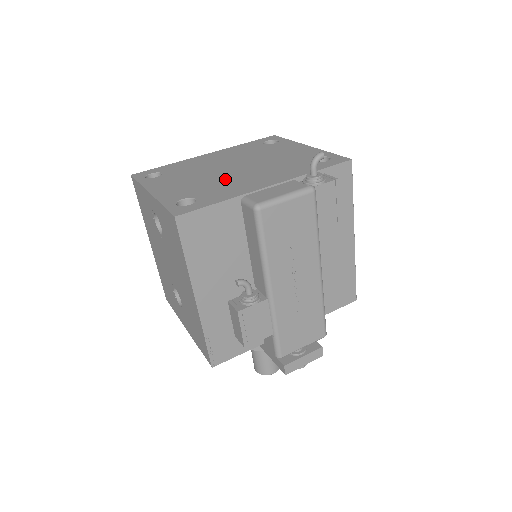
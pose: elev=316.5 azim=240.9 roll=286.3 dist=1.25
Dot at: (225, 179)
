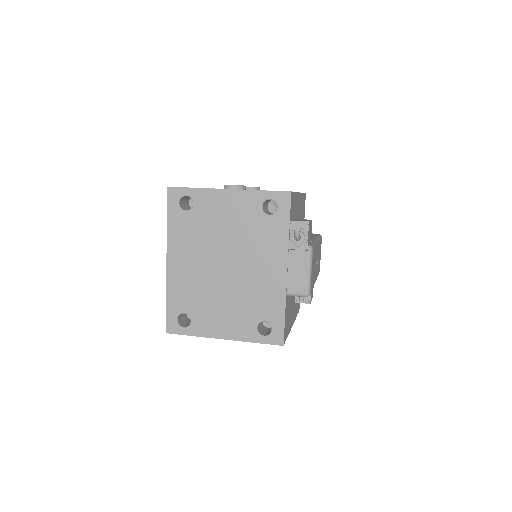
Dot at: (245, 286)
